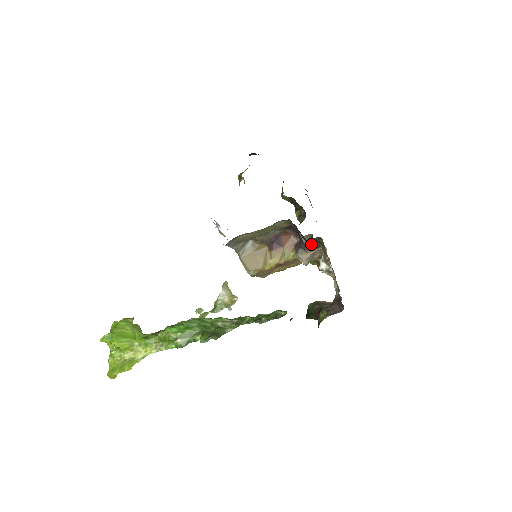
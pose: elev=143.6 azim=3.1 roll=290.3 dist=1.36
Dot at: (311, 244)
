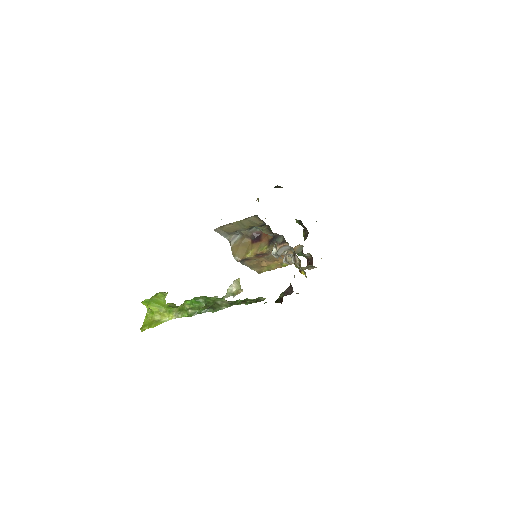
Dot at: (276, 239)
